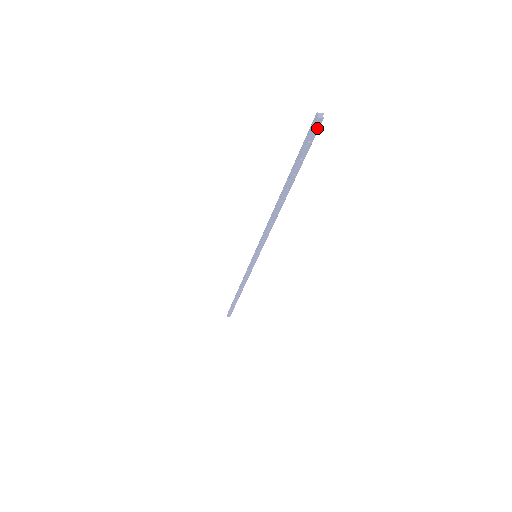
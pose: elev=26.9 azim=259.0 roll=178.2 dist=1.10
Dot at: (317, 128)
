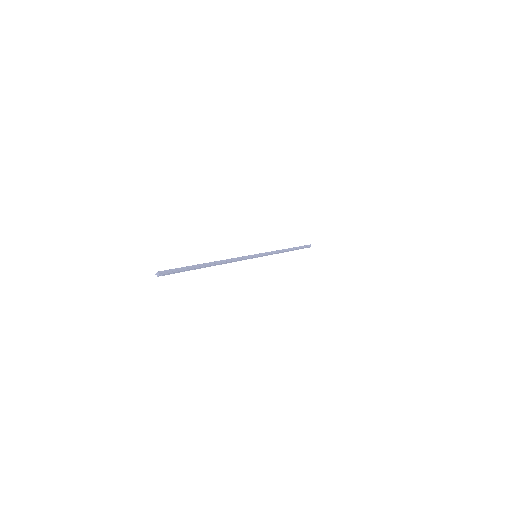
Dot at: (165, 274)
